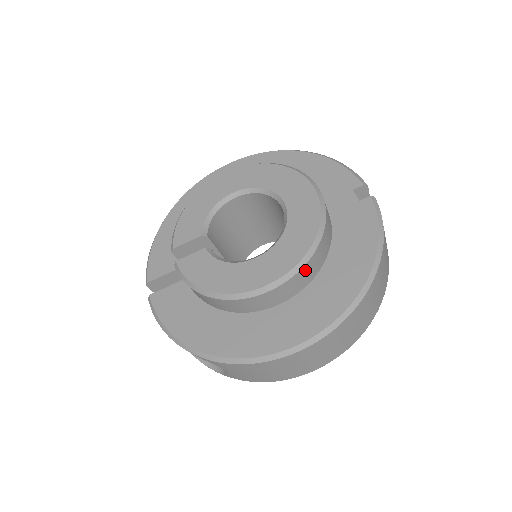
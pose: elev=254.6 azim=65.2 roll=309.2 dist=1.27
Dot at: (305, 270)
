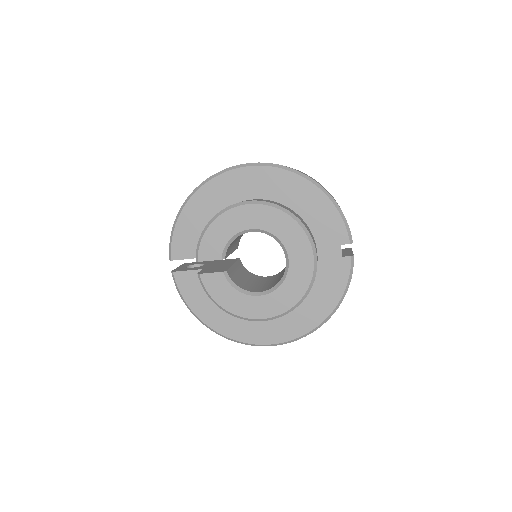
Dot at: occluded
